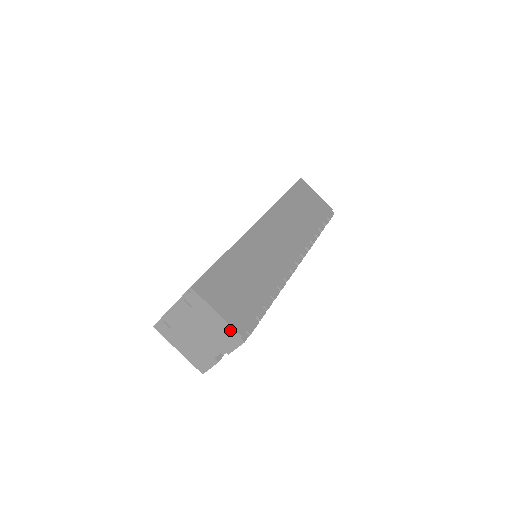
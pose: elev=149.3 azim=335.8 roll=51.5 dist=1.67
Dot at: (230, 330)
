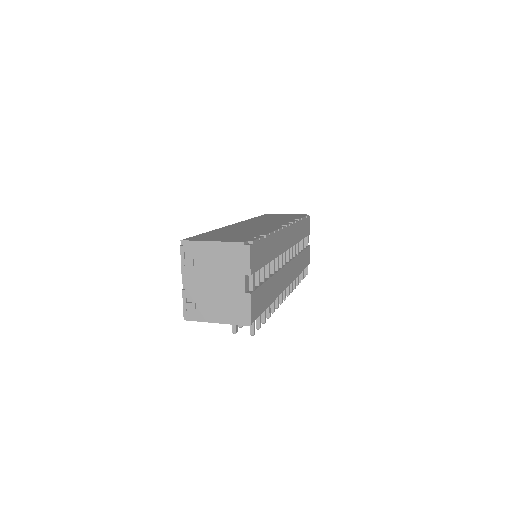
Dot at: (232, 247)
